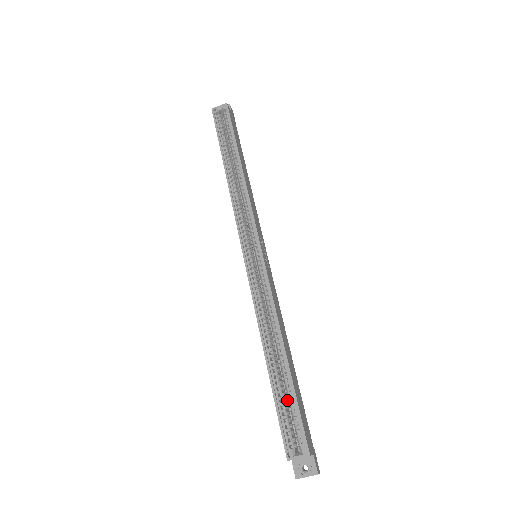
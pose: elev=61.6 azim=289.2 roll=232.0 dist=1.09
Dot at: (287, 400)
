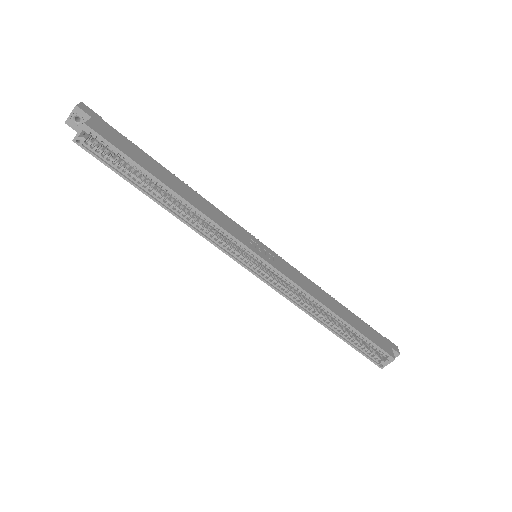
Dot at: occluded
